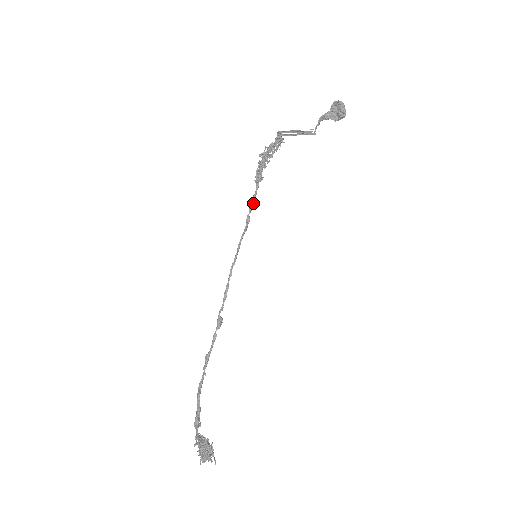
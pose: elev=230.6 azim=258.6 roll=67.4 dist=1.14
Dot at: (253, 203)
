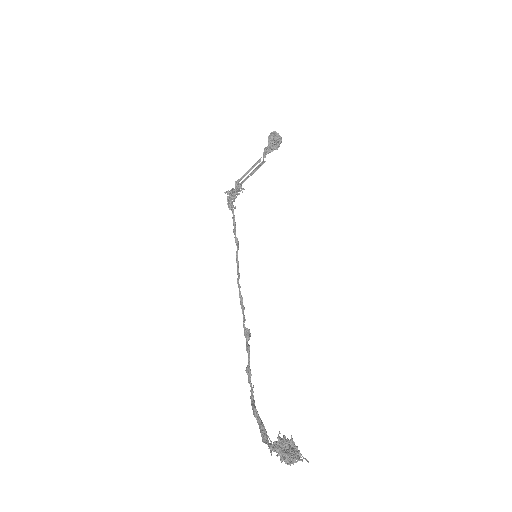
Dot at: (234, 224)
